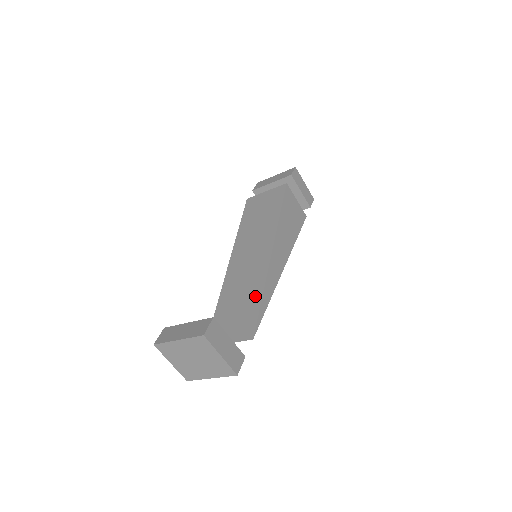
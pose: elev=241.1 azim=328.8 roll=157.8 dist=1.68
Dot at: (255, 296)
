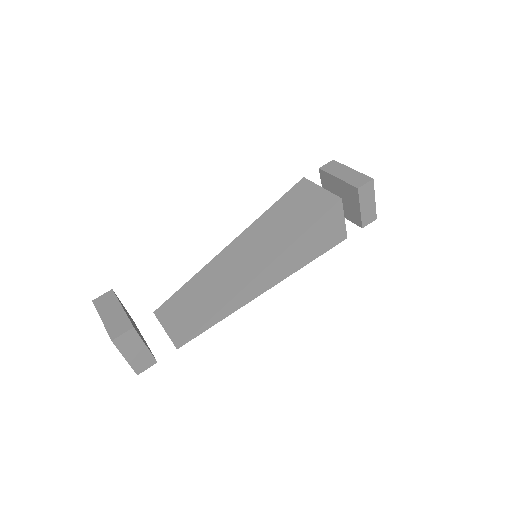
Dot at: (213, 307)
